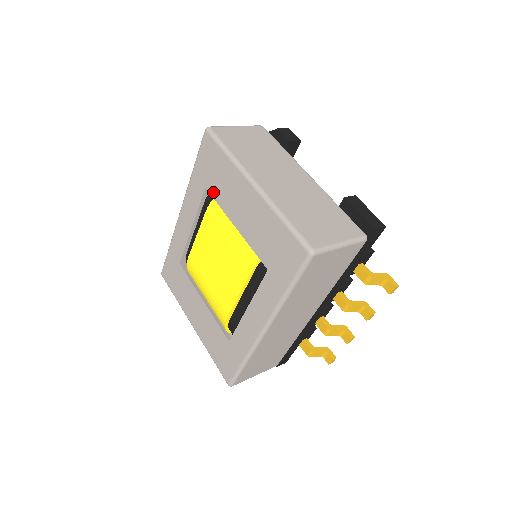
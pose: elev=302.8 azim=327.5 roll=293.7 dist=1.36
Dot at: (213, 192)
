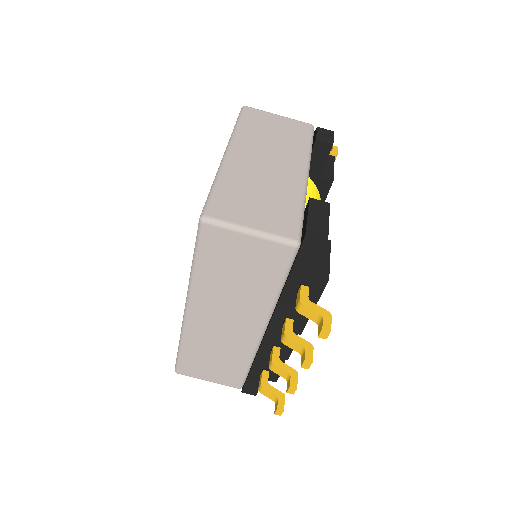
Dot at: occluded
